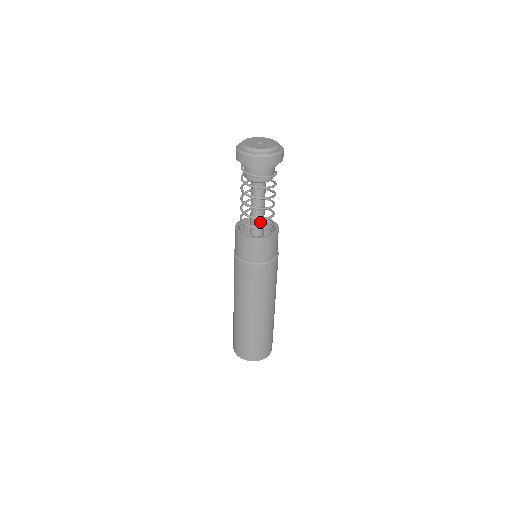
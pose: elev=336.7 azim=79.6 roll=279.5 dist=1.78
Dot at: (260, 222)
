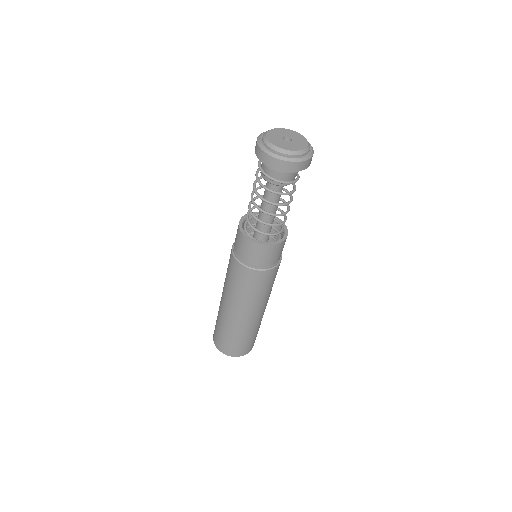
Dot at: occluded
